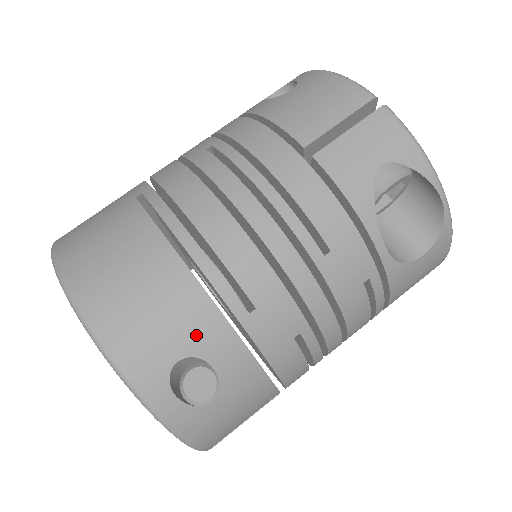
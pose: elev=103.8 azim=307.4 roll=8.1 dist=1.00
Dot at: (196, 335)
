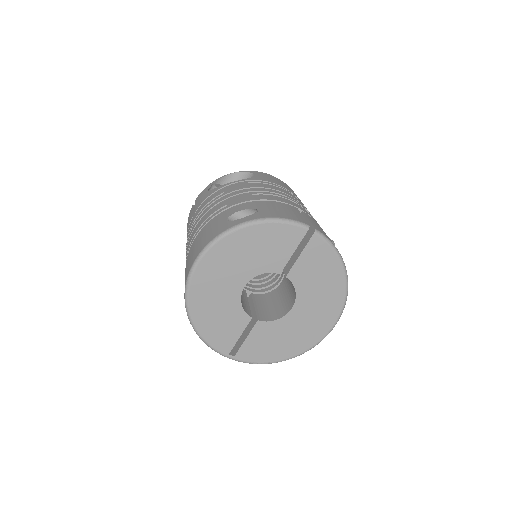
Dot at: (222, 218)
